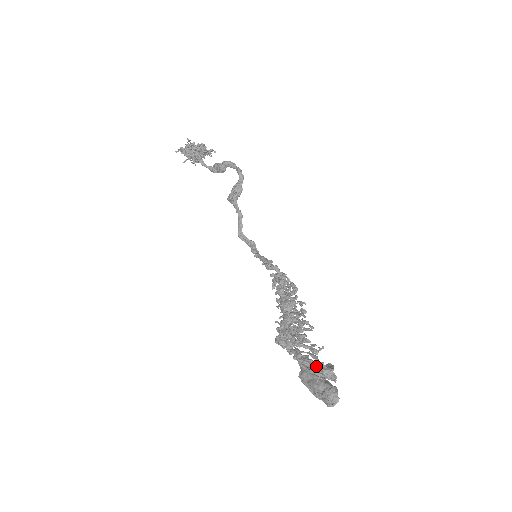
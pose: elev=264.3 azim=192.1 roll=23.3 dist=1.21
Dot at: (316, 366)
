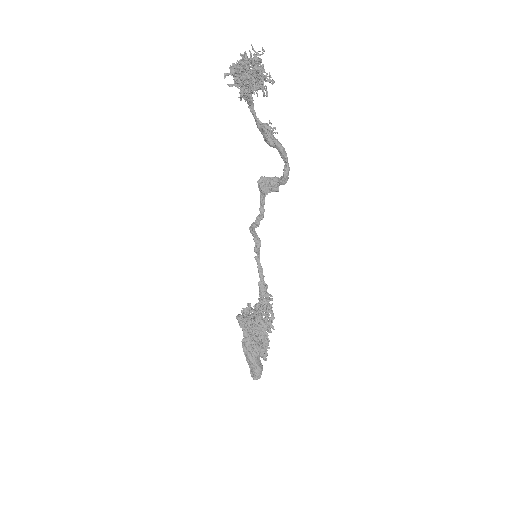
Dot at: occluded
